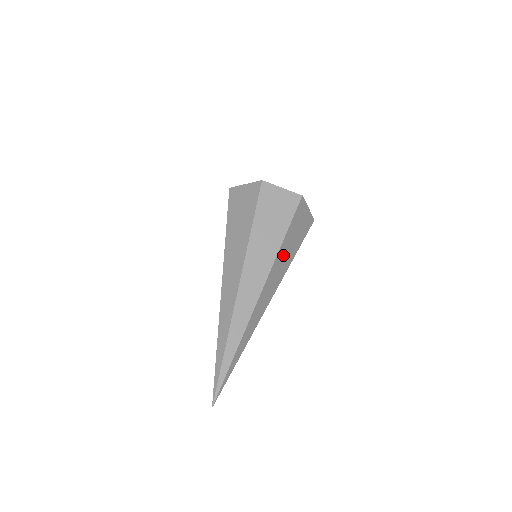
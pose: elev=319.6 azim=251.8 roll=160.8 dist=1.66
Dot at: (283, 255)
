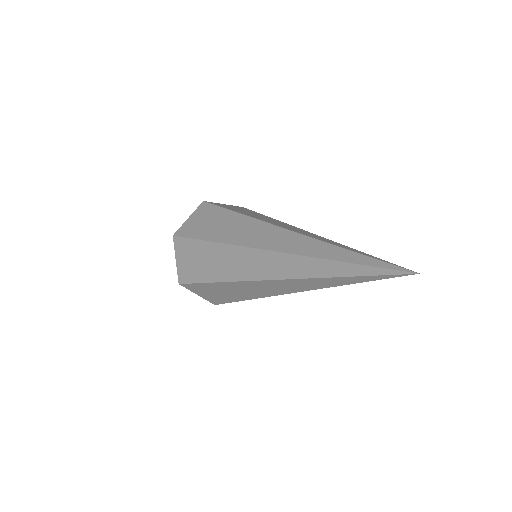
Dot at: occluded
